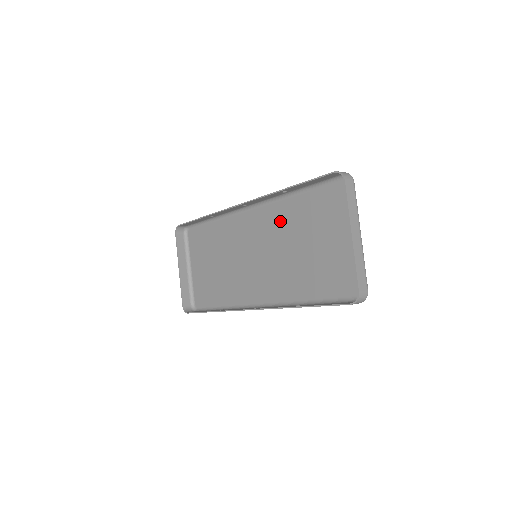
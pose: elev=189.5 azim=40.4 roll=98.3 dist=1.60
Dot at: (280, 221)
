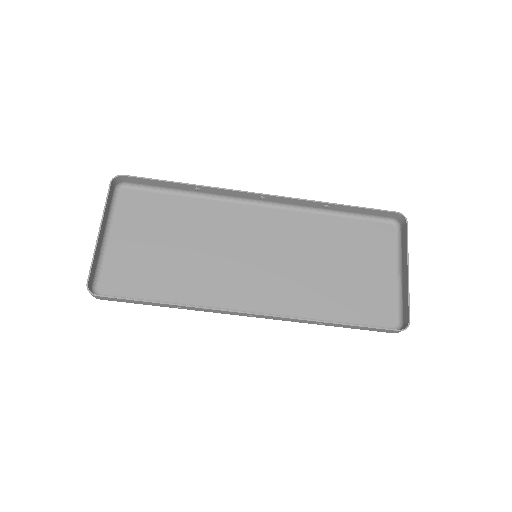
Dot at: (302, 232)
